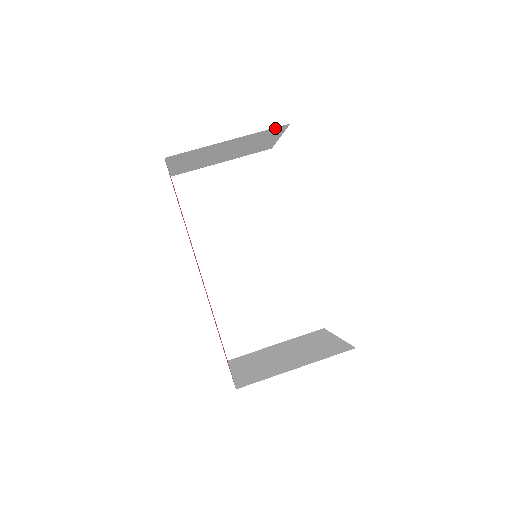
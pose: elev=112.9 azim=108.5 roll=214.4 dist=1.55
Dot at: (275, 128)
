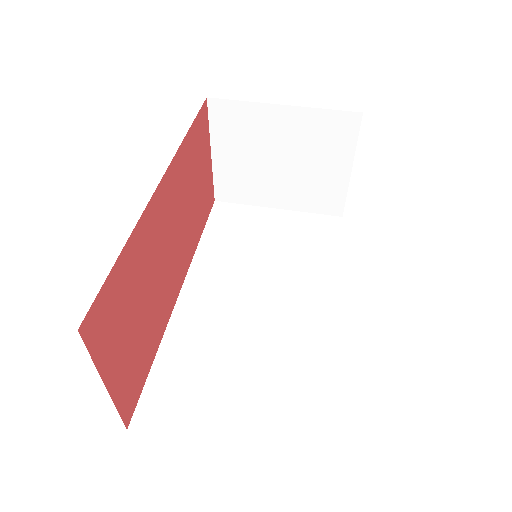
Dot at: (343, 115)
